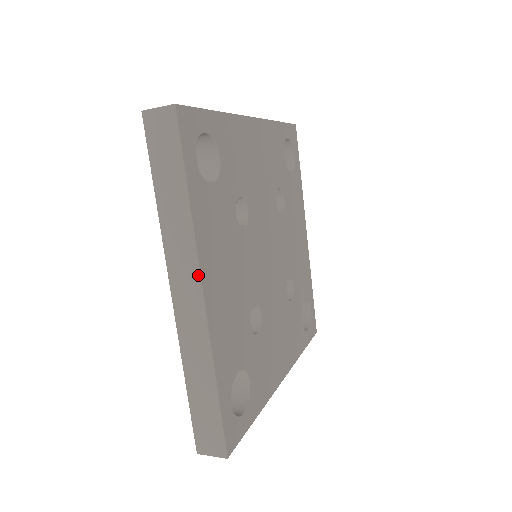
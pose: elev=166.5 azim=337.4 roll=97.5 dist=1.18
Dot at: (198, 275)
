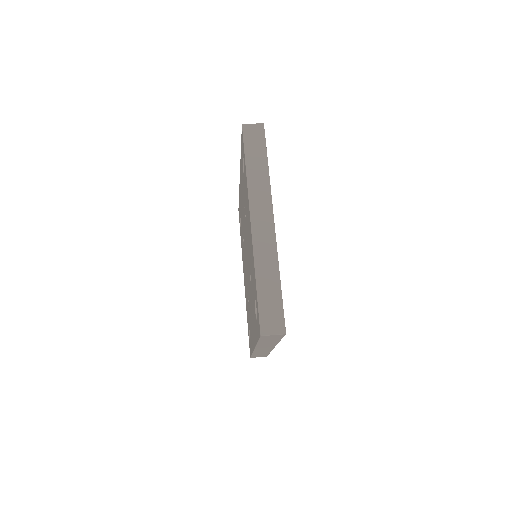
Dot at: (271, 209)
